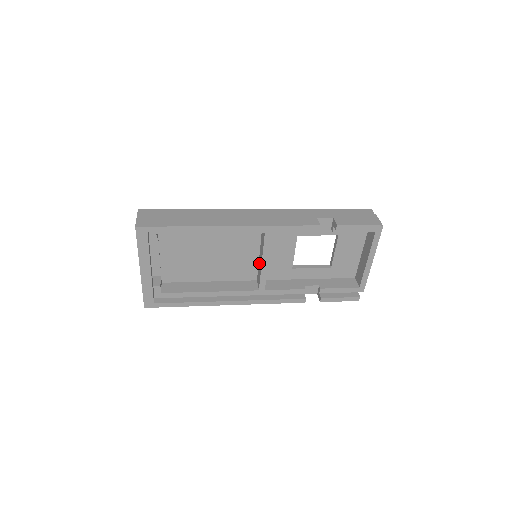
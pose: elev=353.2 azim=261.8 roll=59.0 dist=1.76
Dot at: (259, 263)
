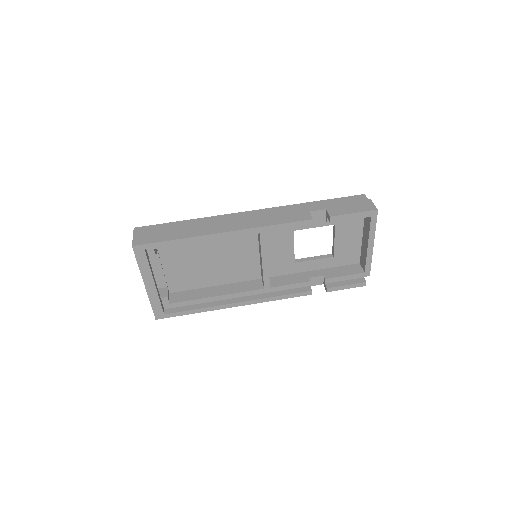
Dot at: (260, 262)
